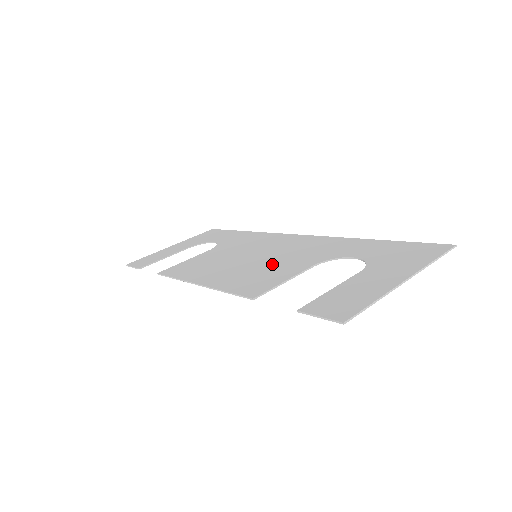
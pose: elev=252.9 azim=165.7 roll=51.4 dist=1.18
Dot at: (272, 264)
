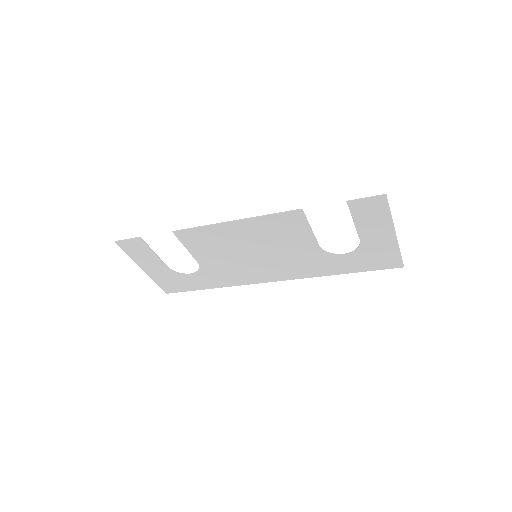
Dot at: (283, 245)
